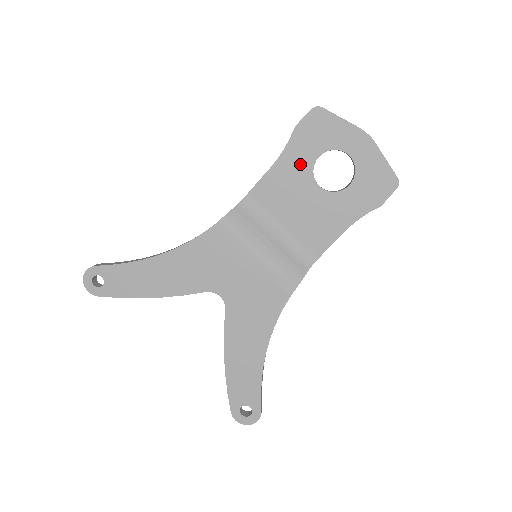
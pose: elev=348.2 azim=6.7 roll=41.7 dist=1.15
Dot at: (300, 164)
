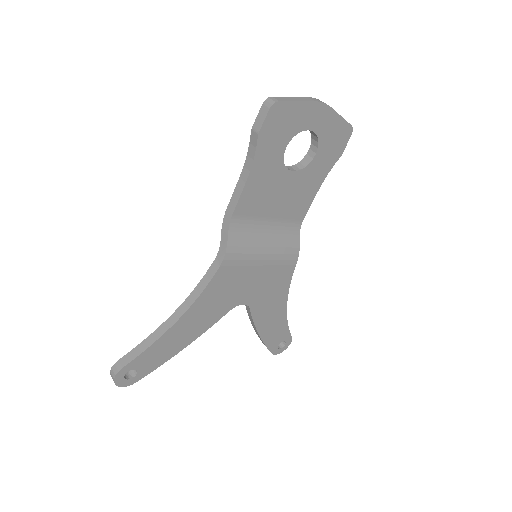
Dot at: (271, 164)
